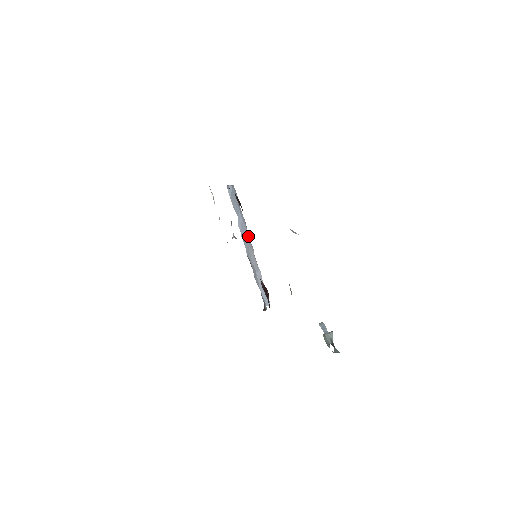
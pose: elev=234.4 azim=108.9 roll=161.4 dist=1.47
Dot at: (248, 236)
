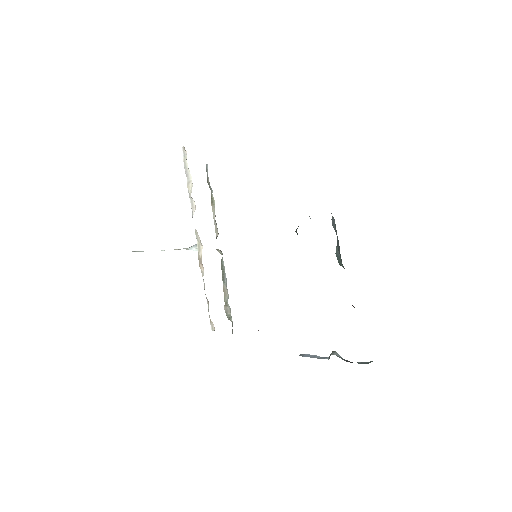
Dot at: occluded
